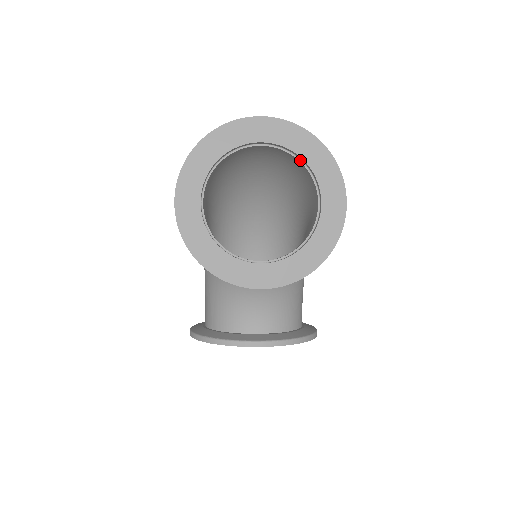
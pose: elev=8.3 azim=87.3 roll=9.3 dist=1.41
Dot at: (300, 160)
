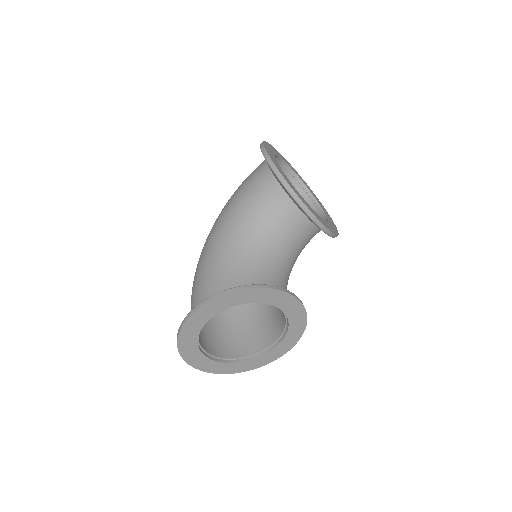
Dot at: (304, 189)
